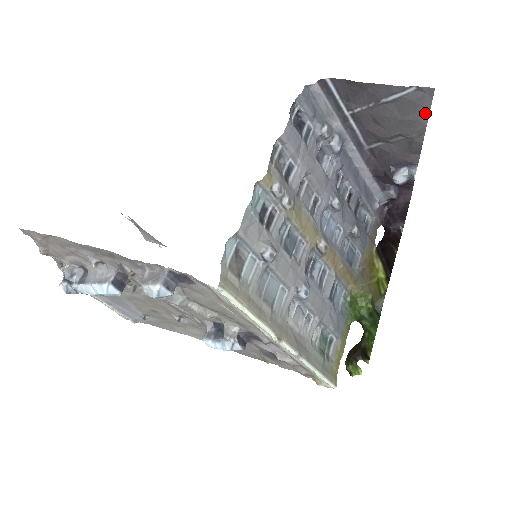
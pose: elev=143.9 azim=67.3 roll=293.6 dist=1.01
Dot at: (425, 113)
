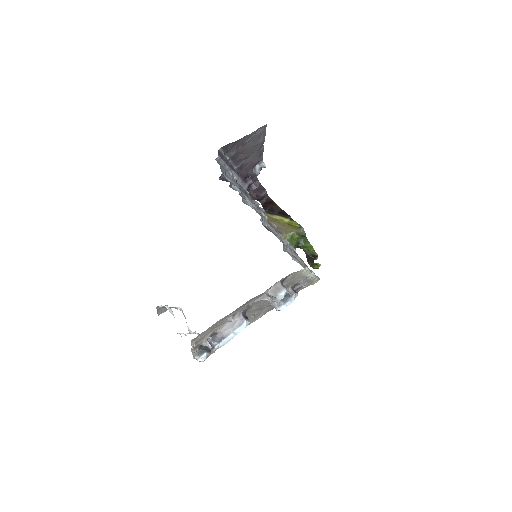
Dot at: (264, 136)
